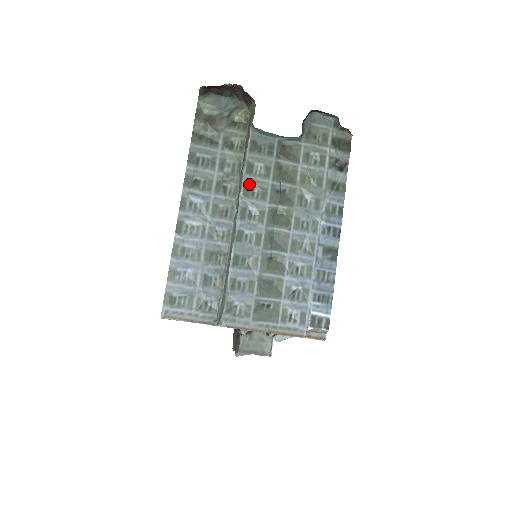
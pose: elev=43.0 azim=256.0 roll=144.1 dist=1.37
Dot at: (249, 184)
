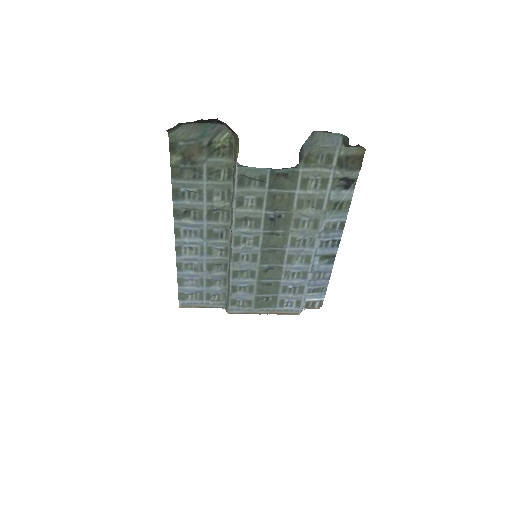
Dot at: (240, 217)
